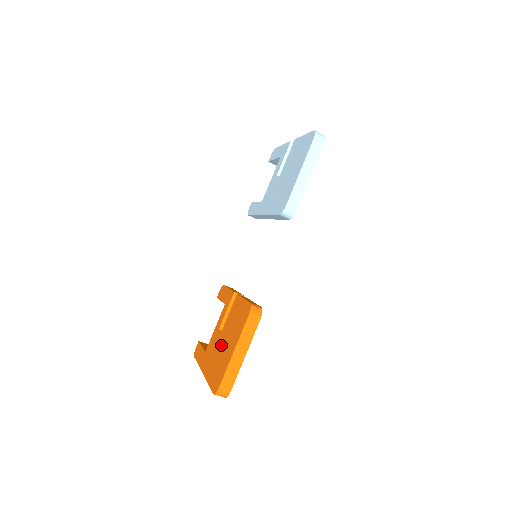
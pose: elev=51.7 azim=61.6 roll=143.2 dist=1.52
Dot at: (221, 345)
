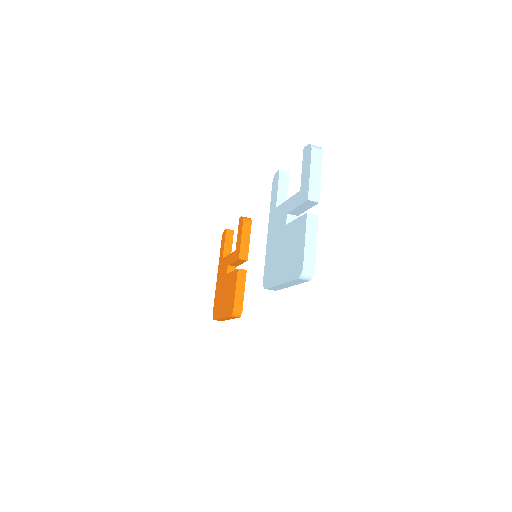
Dot at: (223, 288)
